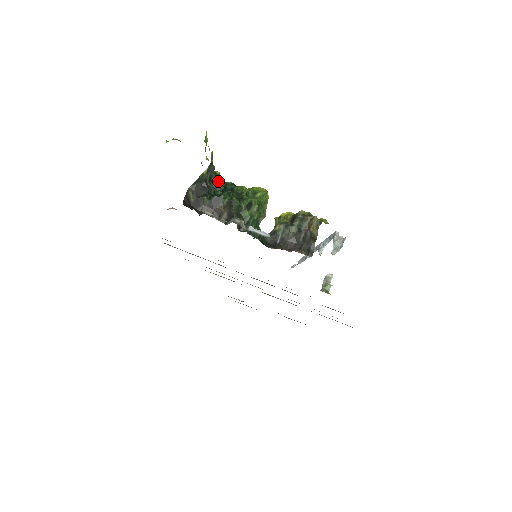
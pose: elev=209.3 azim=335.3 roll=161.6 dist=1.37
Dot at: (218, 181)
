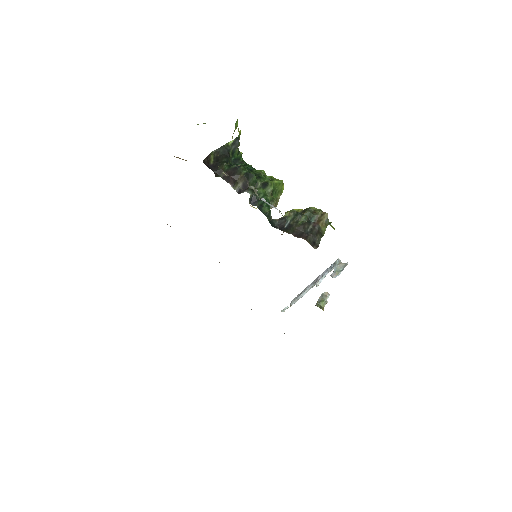
Dot at: (240, 158)
